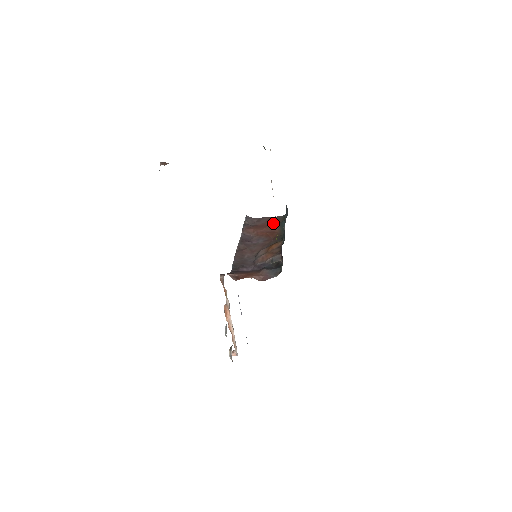
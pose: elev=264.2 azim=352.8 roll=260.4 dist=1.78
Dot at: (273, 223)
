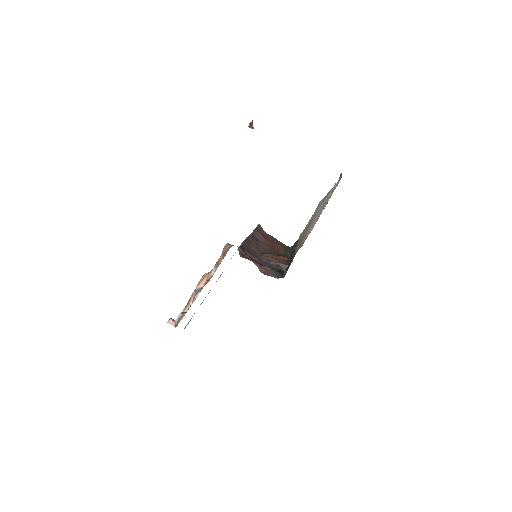
Dot at: (280, 245)
